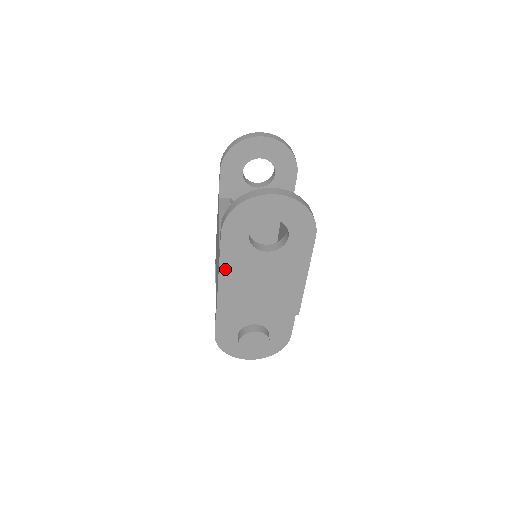
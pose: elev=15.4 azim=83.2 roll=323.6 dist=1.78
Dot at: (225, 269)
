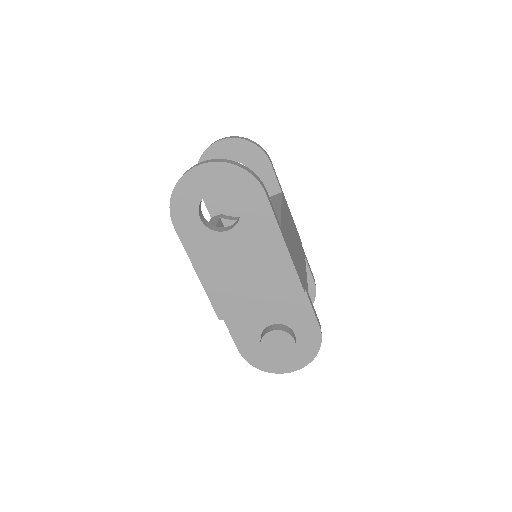
Dot at: (199, 266)
